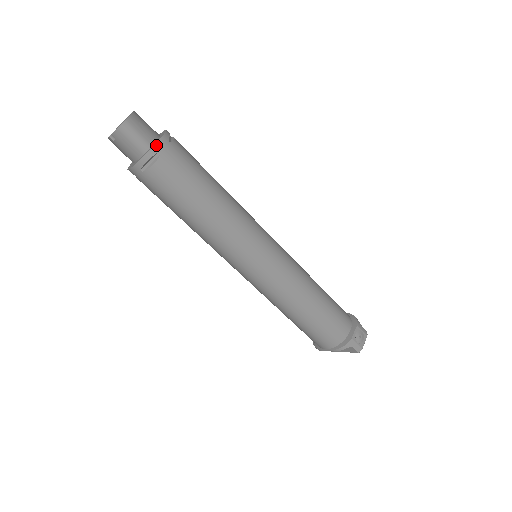
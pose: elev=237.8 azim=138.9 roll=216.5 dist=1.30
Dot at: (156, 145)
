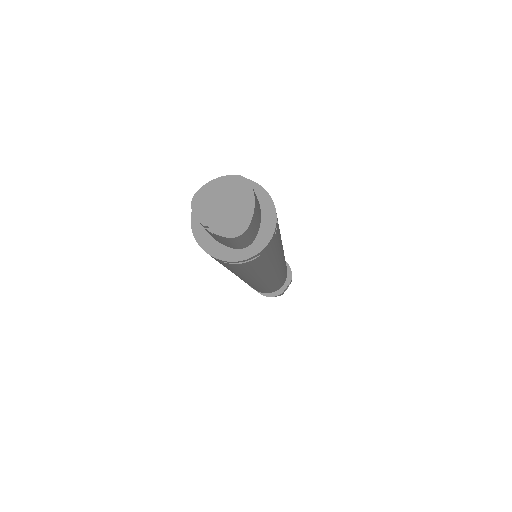
Dot at: (262, 250)
